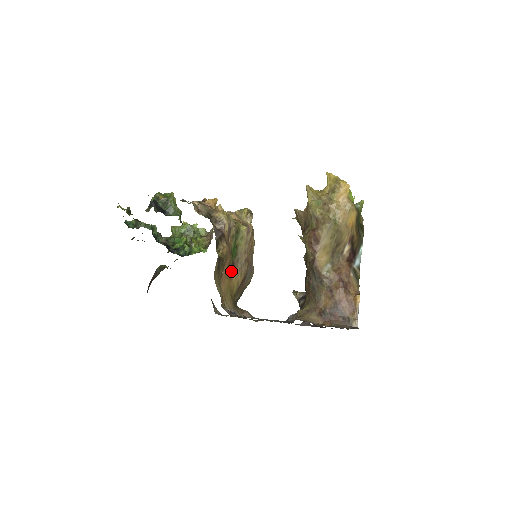
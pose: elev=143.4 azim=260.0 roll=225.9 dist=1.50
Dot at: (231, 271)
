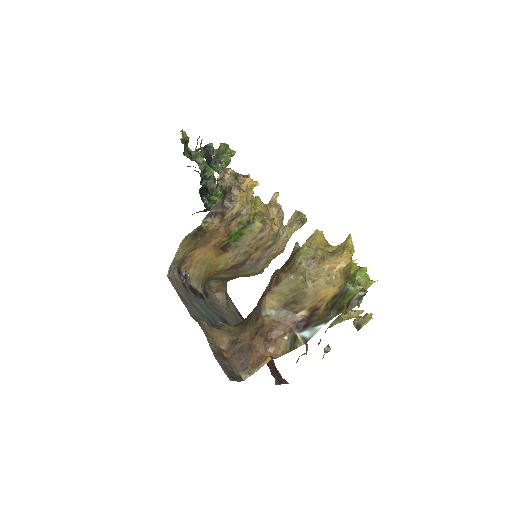
Dot at: (223, 249)
